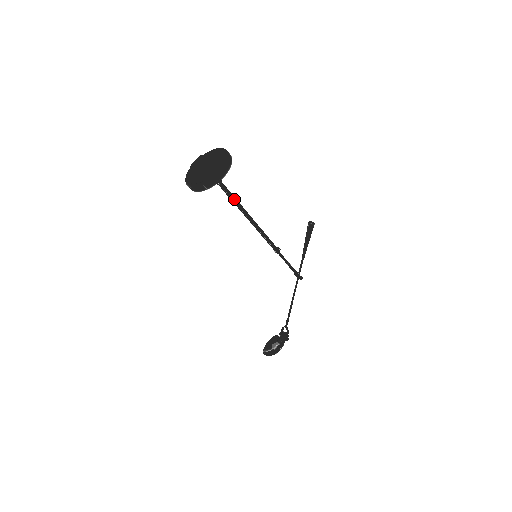
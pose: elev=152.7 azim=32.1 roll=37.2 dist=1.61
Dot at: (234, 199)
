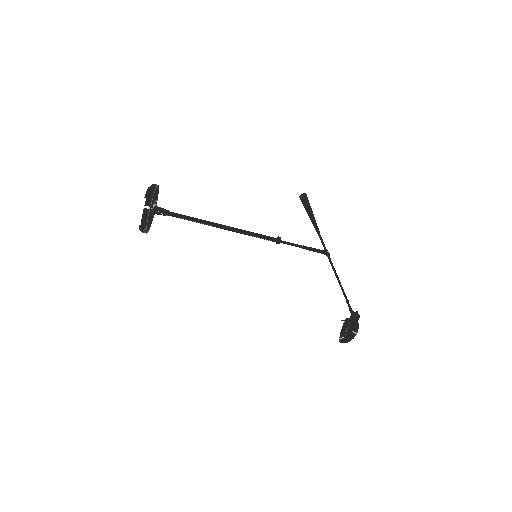
Dot at: (191, 219)
